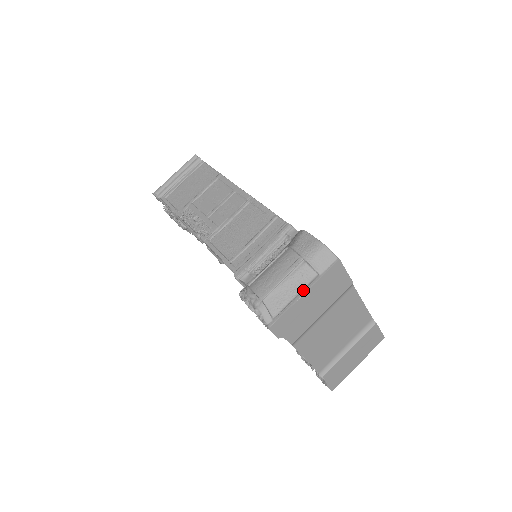
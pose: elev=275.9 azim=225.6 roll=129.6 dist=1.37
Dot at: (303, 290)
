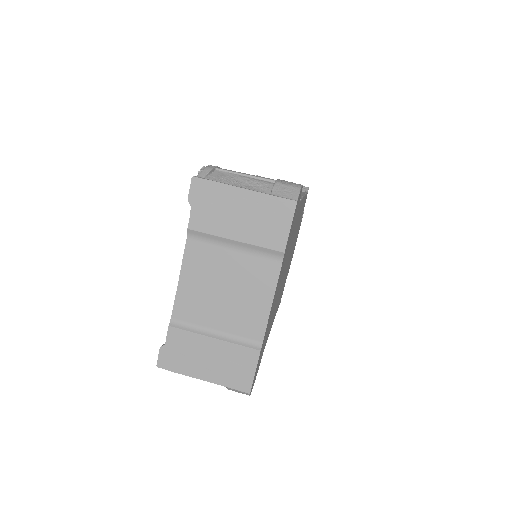
Dot at: (247, 188)
